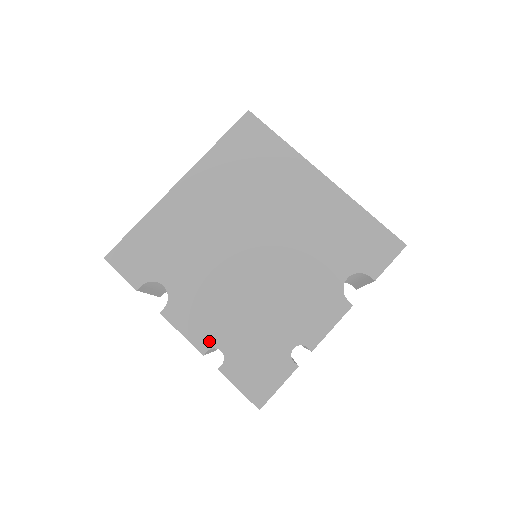
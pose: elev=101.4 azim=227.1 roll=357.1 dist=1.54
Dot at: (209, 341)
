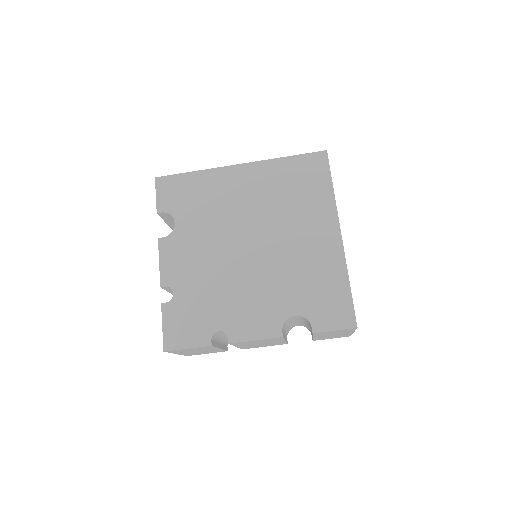
Dot at: (171, 281)
